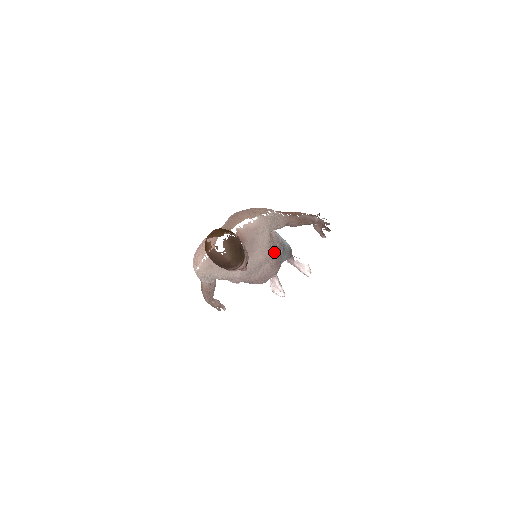
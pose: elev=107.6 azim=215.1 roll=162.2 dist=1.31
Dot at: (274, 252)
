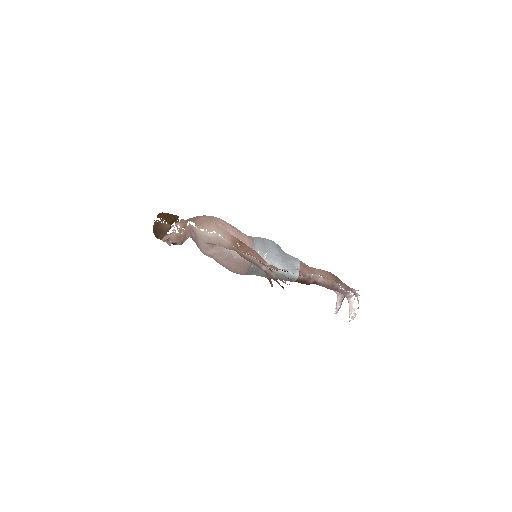
Dot at: (222, 258)
